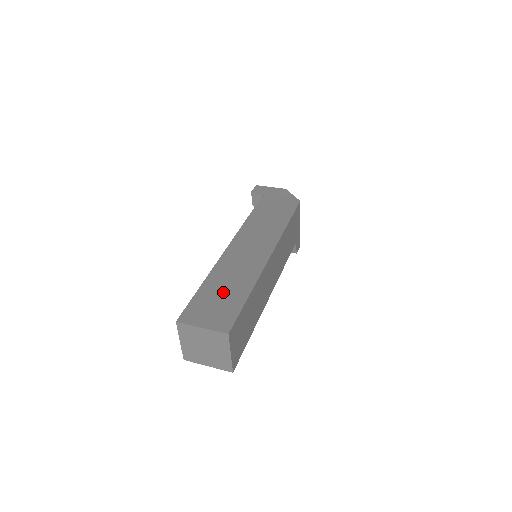
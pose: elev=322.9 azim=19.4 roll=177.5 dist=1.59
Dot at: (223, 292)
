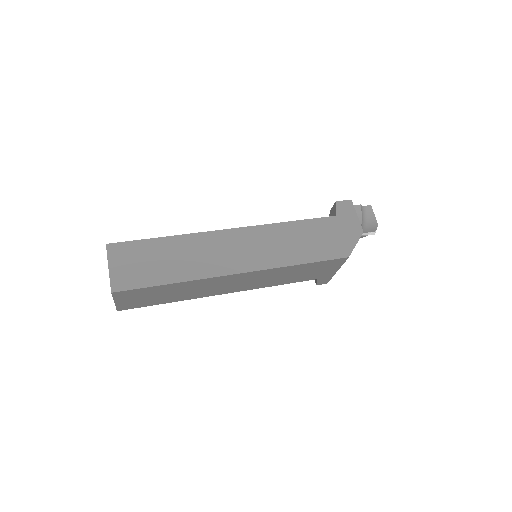
Dot at: (161, 260)
